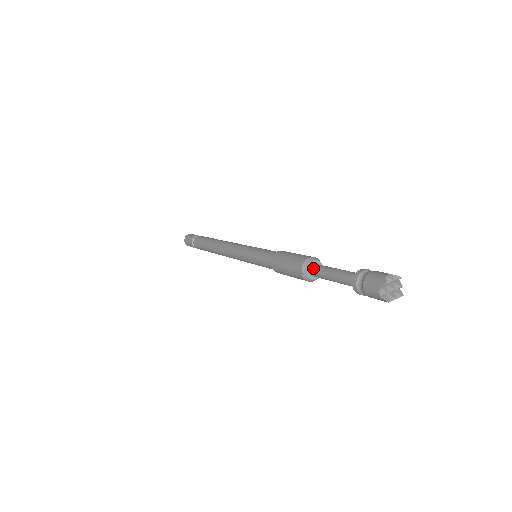
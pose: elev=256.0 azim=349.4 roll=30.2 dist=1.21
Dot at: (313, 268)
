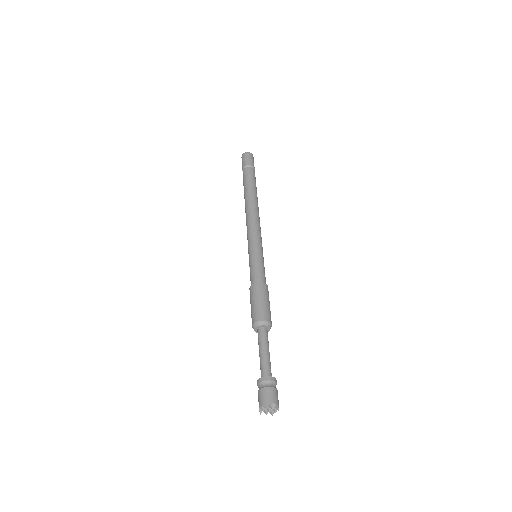
Dot at: (258, 334)
